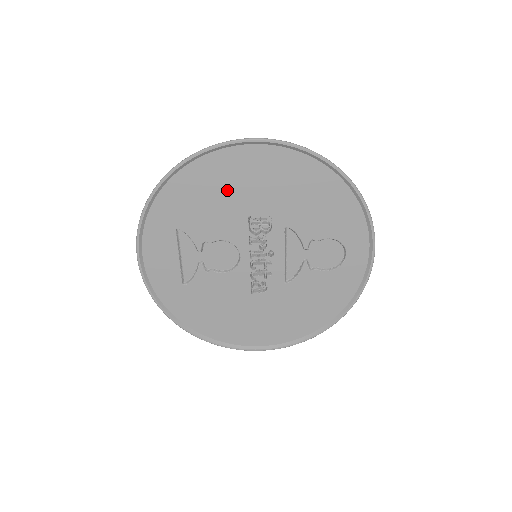
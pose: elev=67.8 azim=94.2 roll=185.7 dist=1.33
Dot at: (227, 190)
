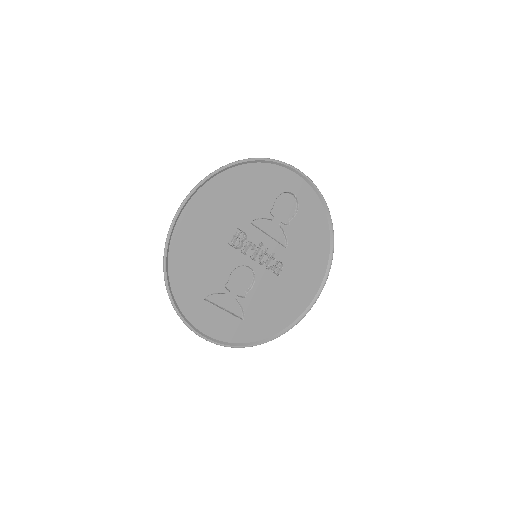
Dot at: (201, 246)
